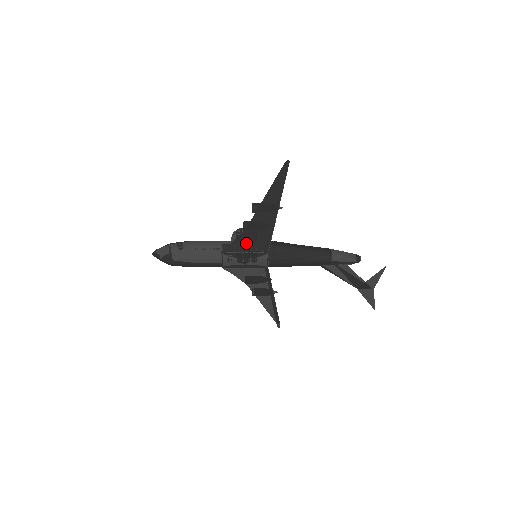
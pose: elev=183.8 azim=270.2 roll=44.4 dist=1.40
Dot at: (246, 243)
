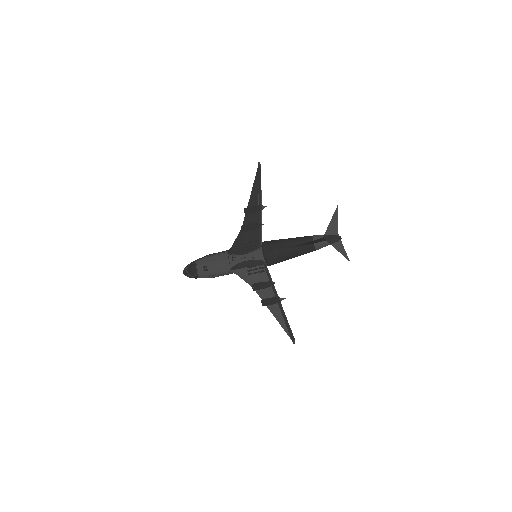
Dot at: (243, 239)
